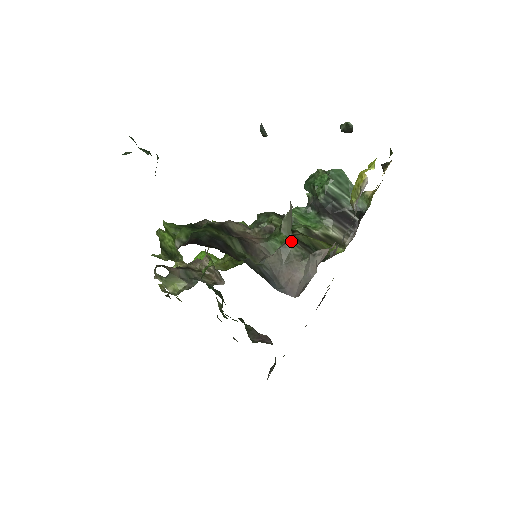
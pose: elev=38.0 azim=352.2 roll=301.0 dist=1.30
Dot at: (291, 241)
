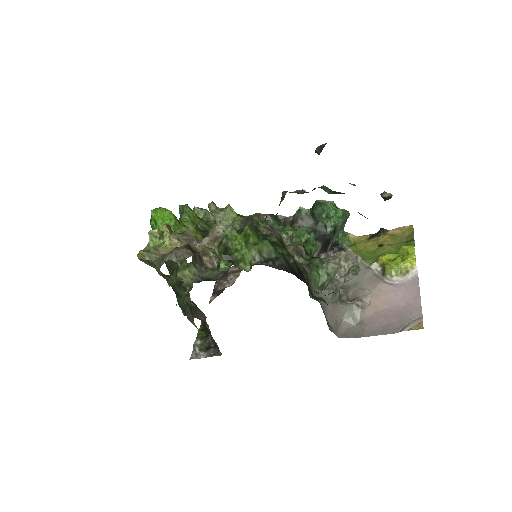
Dot at: occluded
